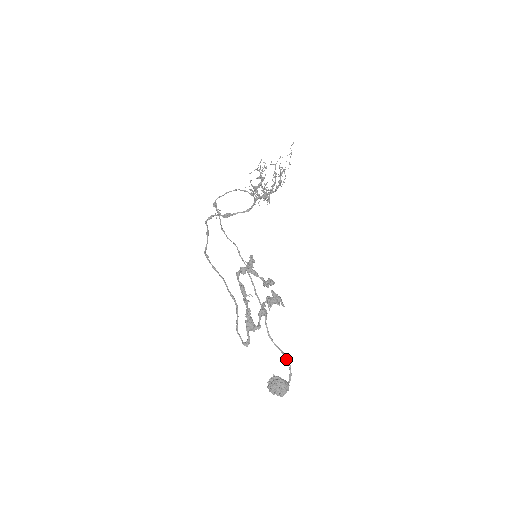
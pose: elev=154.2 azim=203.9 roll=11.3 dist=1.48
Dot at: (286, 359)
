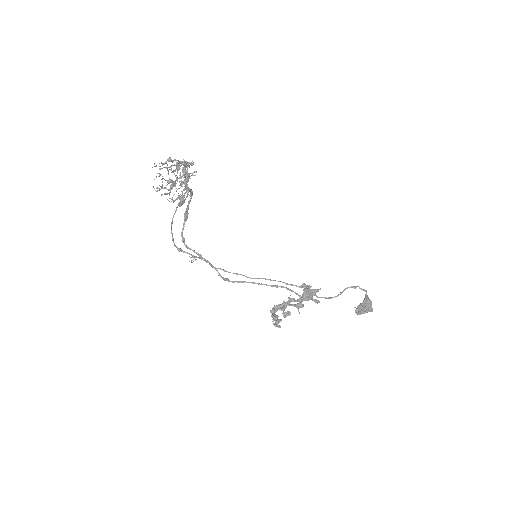
Dot at: occluded
